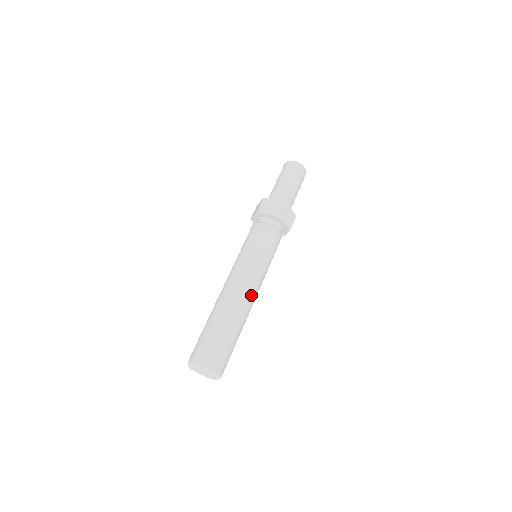
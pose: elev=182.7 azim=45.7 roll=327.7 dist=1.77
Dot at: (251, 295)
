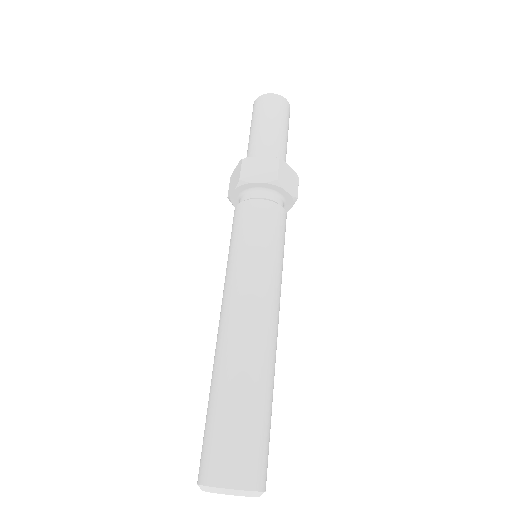
Dot at: (273, 326)
